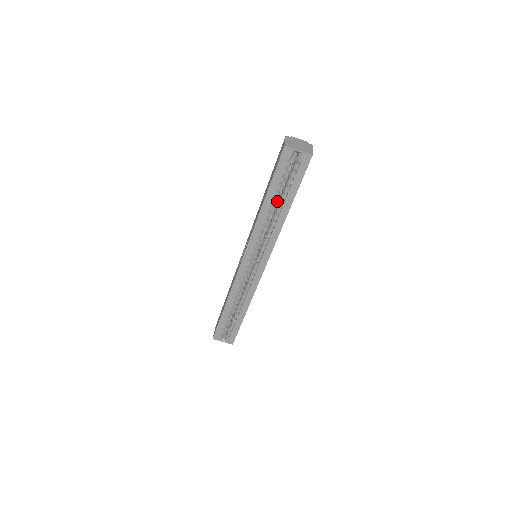
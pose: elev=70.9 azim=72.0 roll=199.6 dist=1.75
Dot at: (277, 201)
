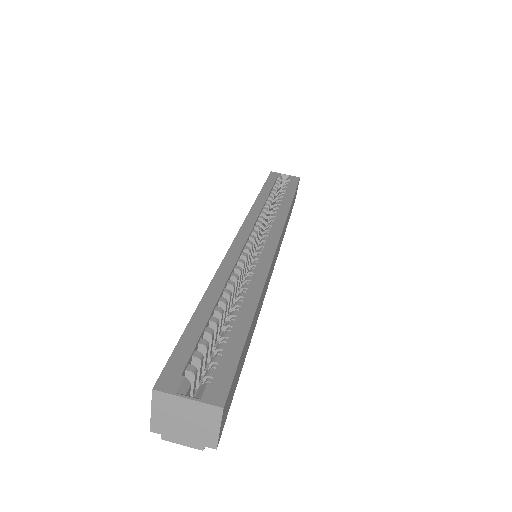
Dot at: occluded
